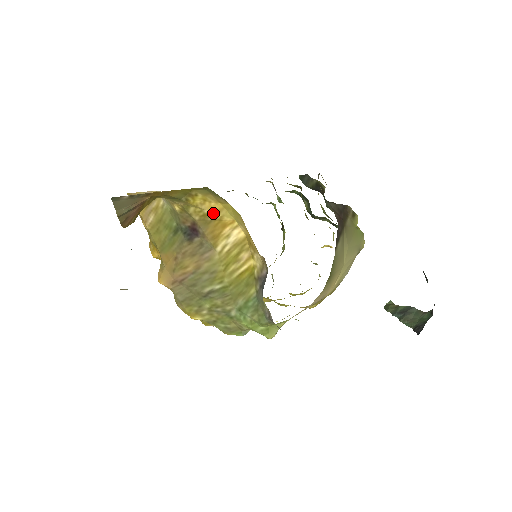
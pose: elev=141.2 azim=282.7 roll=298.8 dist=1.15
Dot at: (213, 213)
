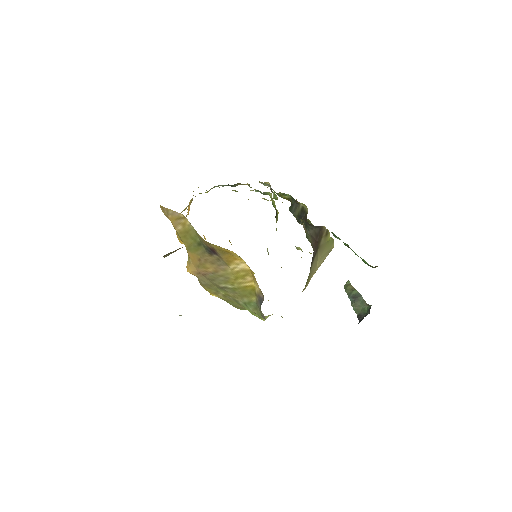
Dot at: (228, 252)
